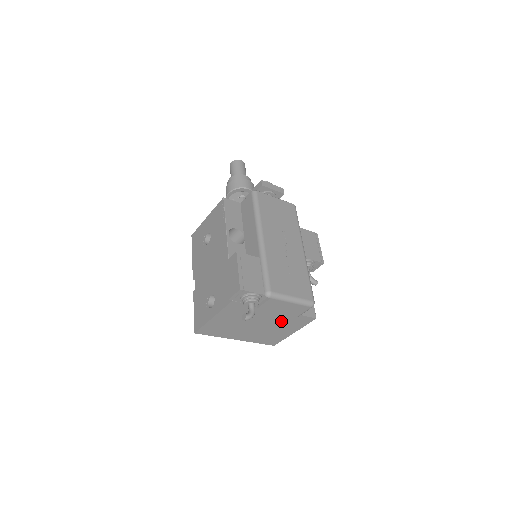
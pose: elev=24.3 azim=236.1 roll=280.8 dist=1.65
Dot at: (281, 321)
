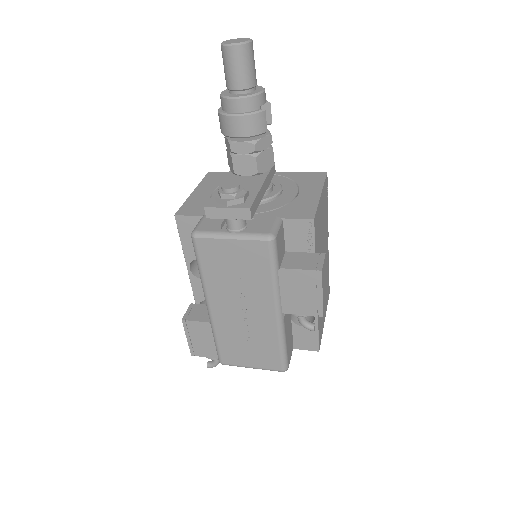
Dot at: occluded
